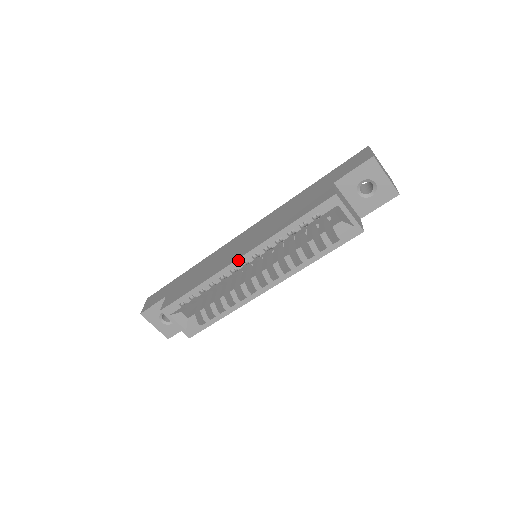
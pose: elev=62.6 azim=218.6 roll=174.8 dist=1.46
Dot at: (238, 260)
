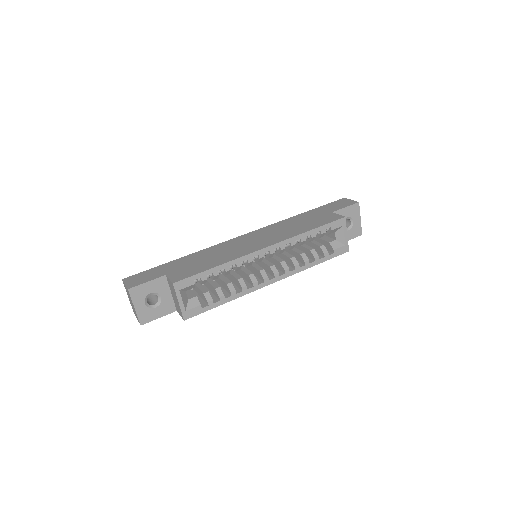
Dot at: (264, 249)
